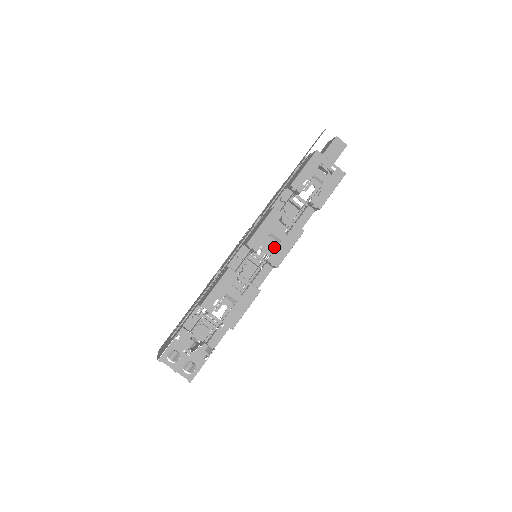
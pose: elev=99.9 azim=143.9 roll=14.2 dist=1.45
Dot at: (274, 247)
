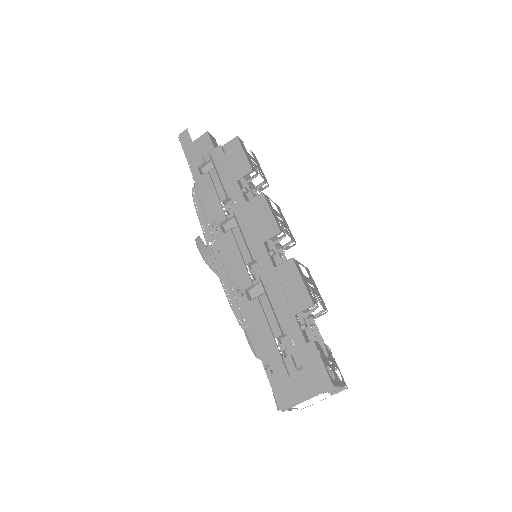
Dot at: (285, 227)
